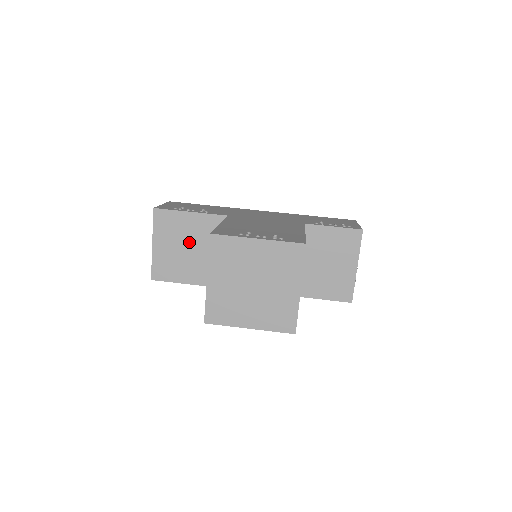
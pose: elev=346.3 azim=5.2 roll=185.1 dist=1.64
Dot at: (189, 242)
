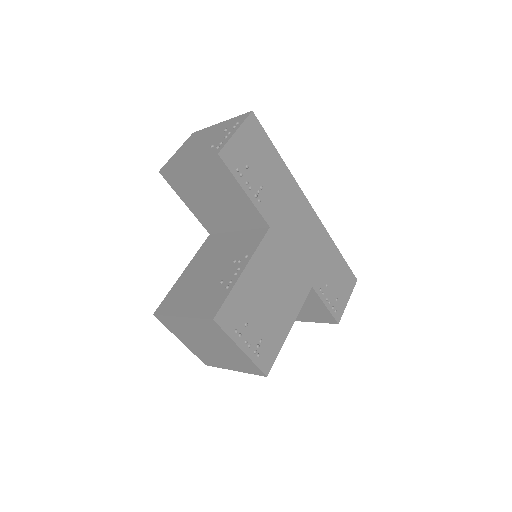
Dot at: (219, 198)
